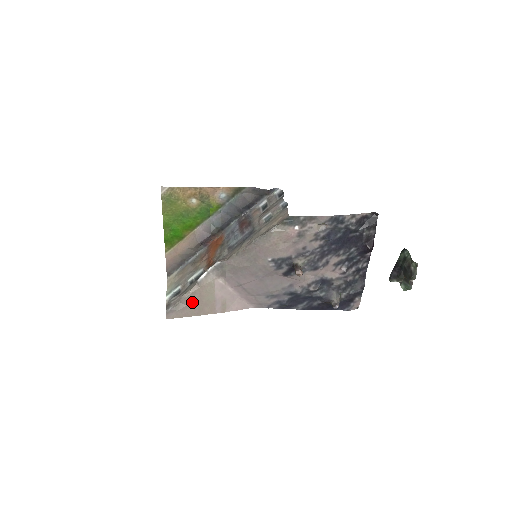
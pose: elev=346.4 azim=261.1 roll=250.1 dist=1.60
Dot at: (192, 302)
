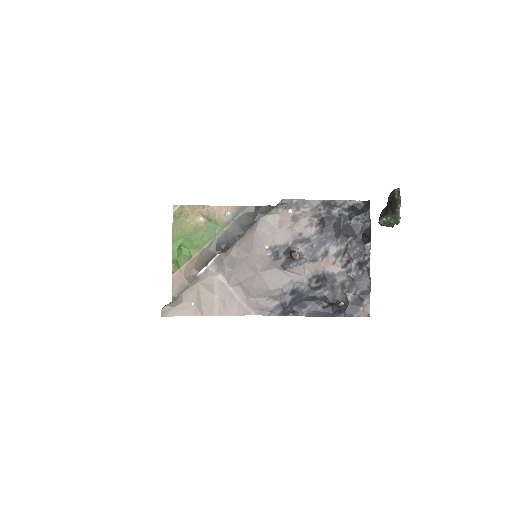
Dot at: (190, 299)
